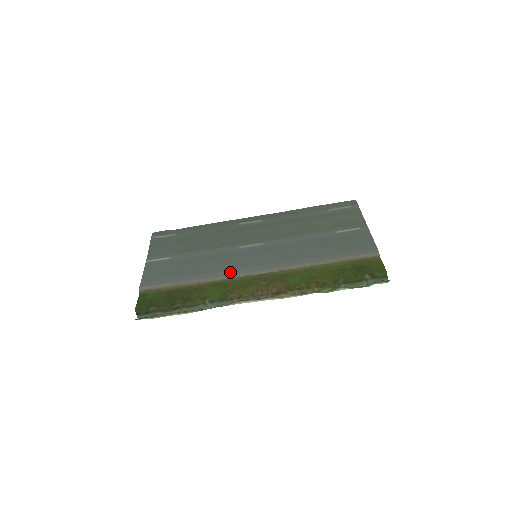
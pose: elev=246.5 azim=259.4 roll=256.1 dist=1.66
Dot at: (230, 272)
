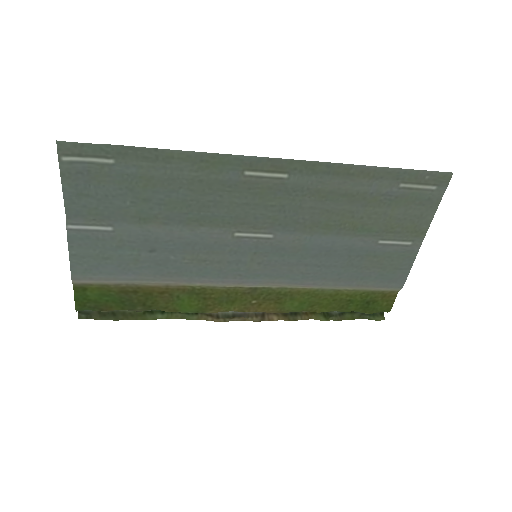
Dot at: (214, 281)
